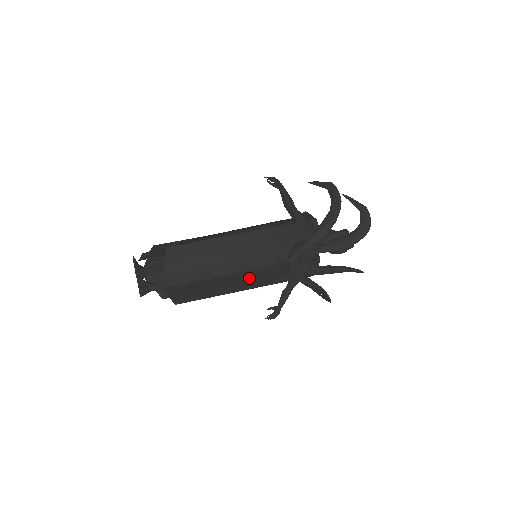
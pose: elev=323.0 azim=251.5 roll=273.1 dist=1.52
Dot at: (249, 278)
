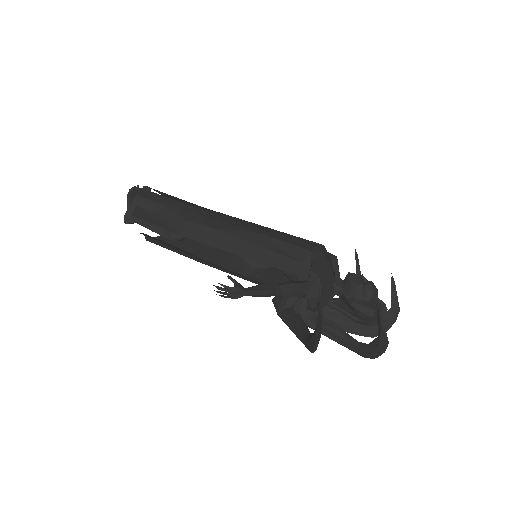
Dot at: occluded
